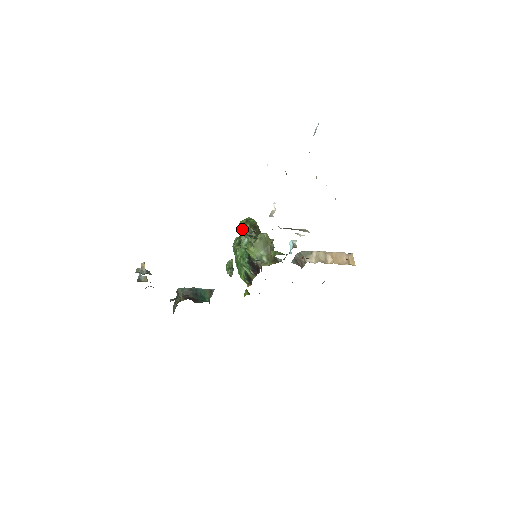
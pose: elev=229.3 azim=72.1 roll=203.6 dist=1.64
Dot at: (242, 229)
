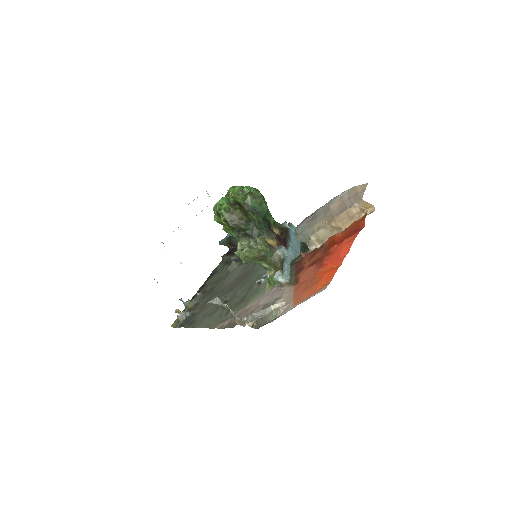
Dot at: occluded
